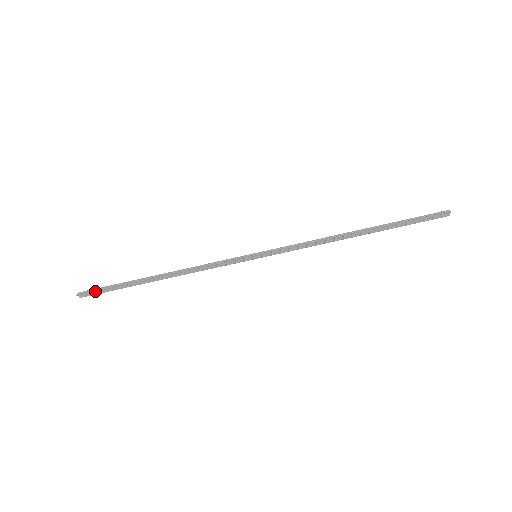
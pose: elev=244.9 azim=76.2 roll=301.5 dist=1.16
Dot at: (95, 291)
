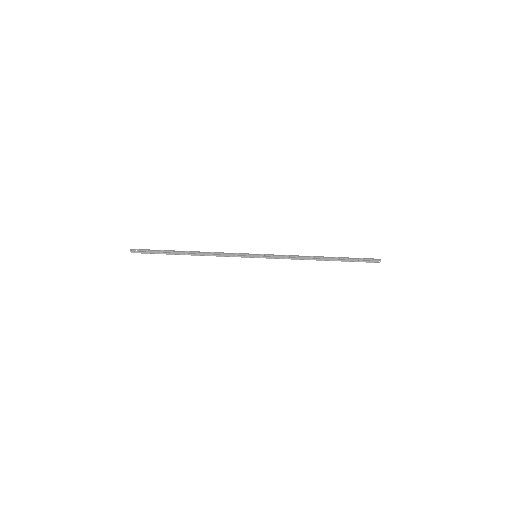
Dot at: (144, 250)
